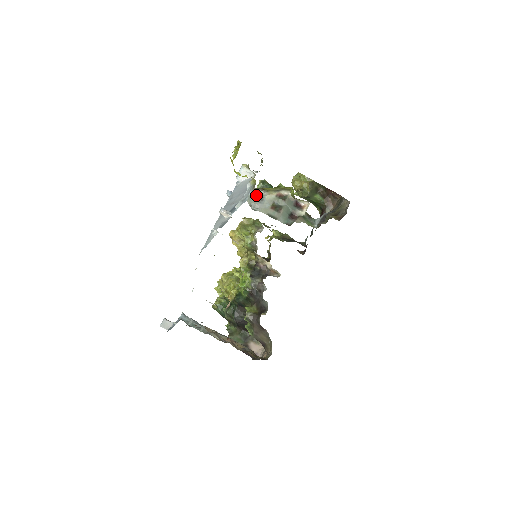
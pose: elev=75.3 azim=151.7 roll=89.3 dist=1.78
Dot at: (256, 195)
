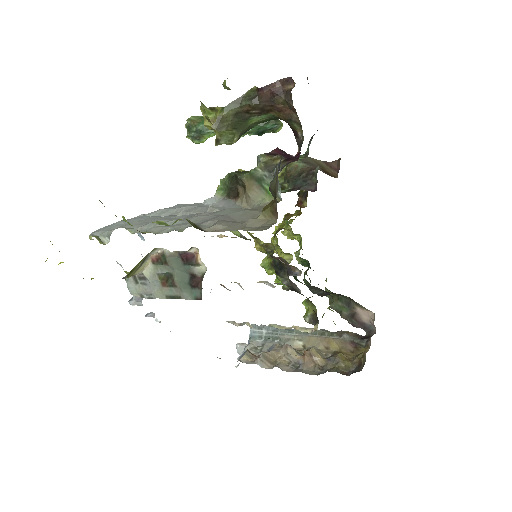
Dot at: (134, 276)
